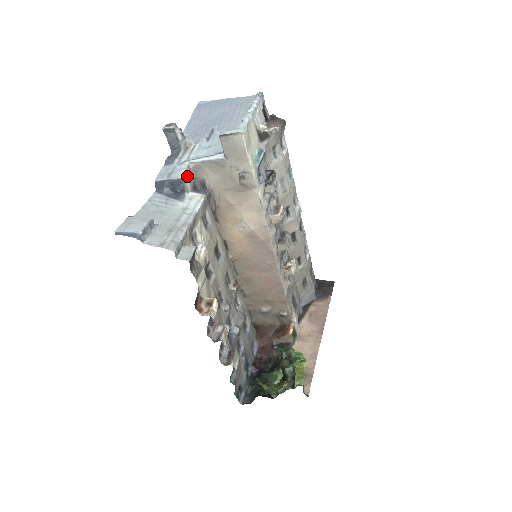
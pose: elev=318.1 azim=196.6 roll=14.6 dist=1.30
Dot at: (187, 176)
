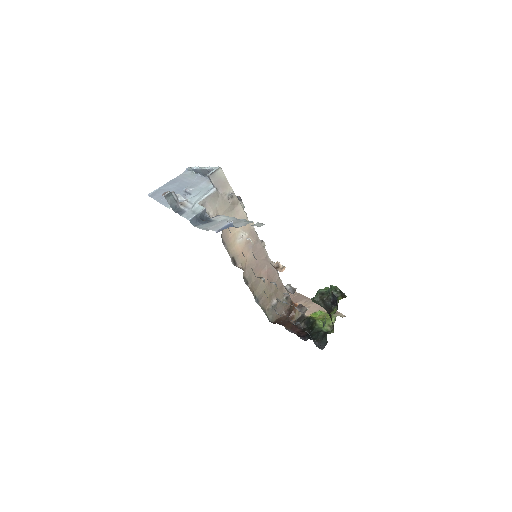
Dot at: occluded
